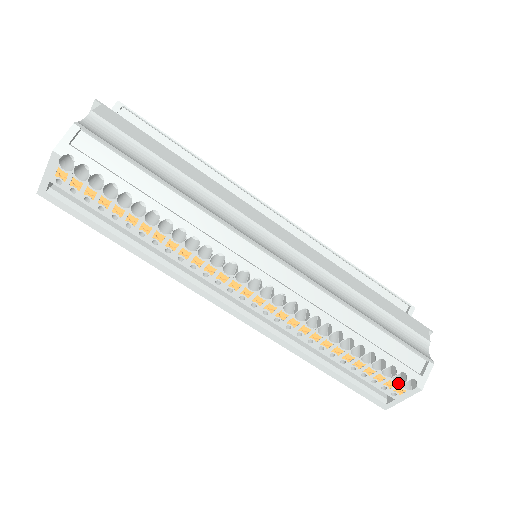
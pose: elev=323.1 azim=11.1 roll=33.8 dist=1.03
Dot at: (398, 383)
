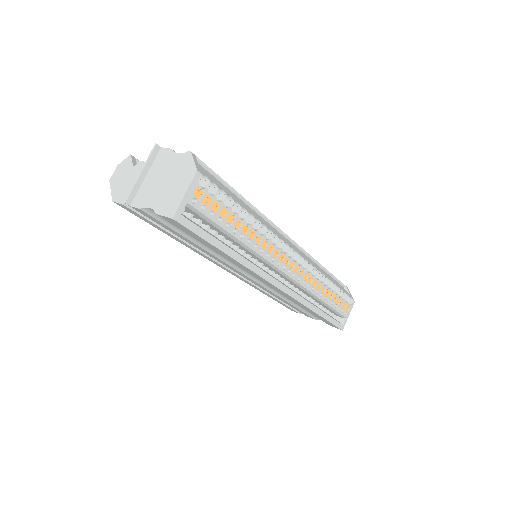
Dot at: (347, 303)
